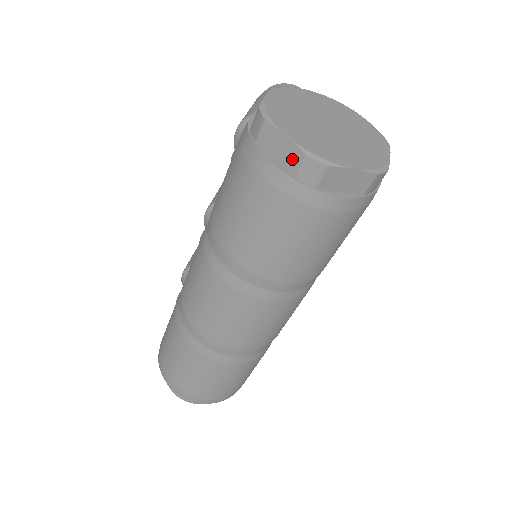
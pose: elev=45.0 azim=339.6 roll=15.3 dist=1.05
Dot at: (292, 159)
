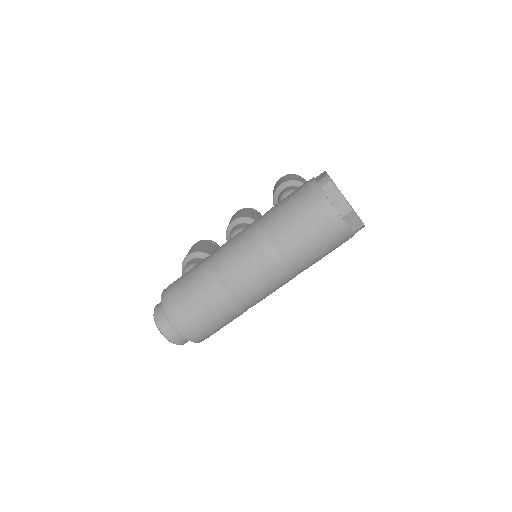
Dot at: (338, 201)
